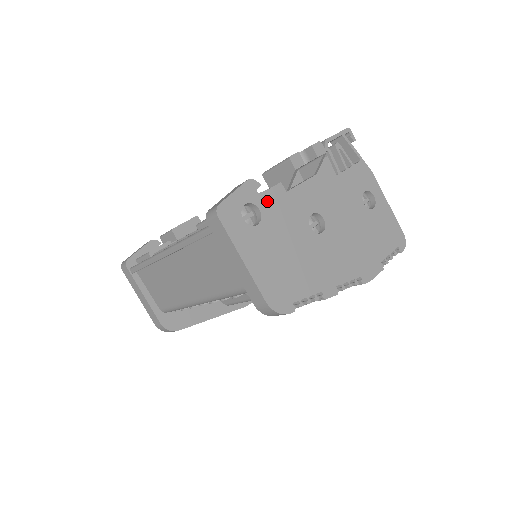
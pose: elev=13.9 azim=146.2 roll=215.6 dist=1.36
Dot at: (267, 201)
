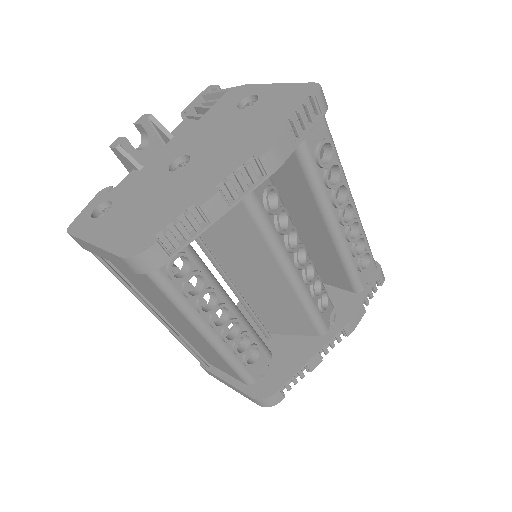
Dot at: (119, 191)
